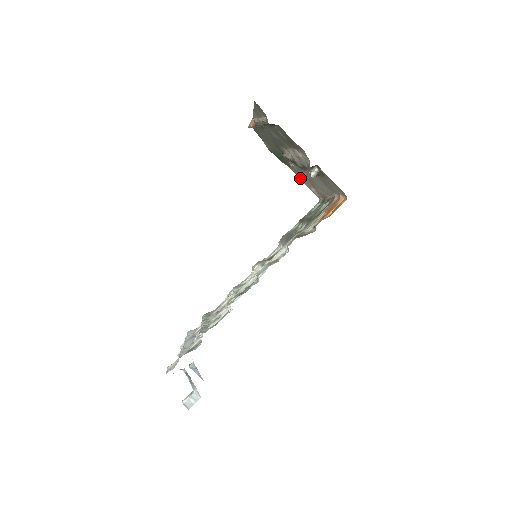
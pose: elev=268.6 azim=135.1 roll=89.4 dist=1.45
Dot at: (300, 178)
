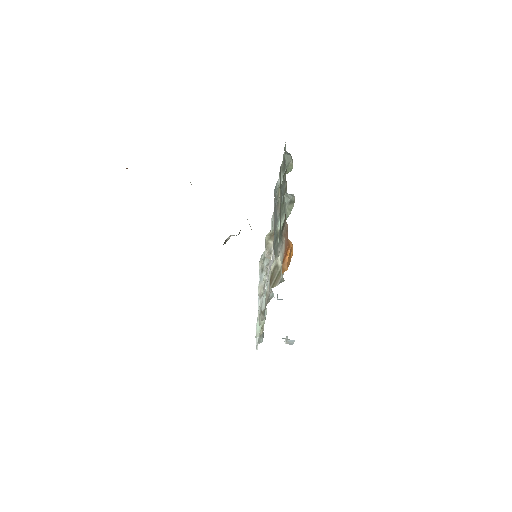
Dot at: occluded
